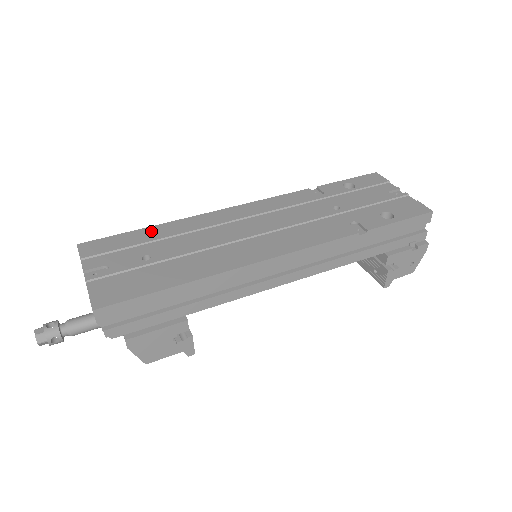
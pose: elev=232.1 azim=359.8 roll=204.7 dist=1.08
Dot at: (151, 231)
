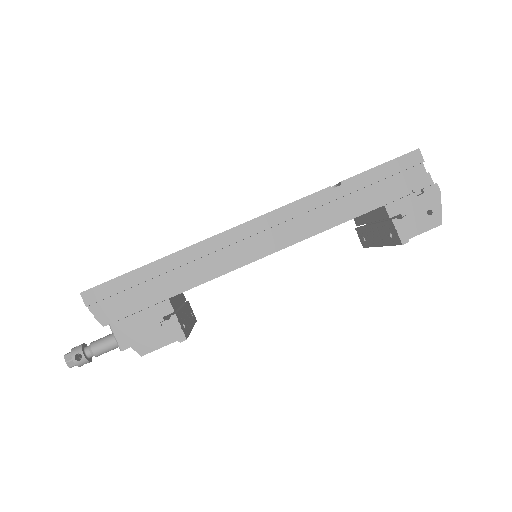
Dot at: occluded
